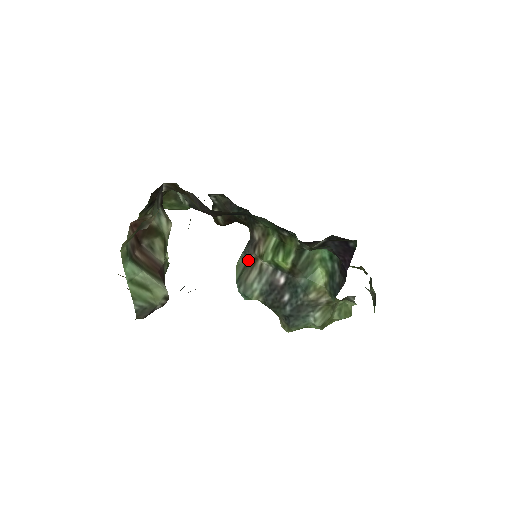
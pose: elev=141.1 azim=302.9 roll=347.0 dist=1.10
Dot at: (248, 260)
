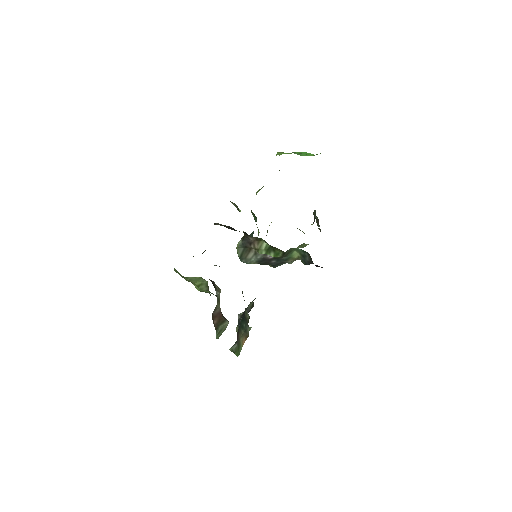
Dot at: (246, 247)
